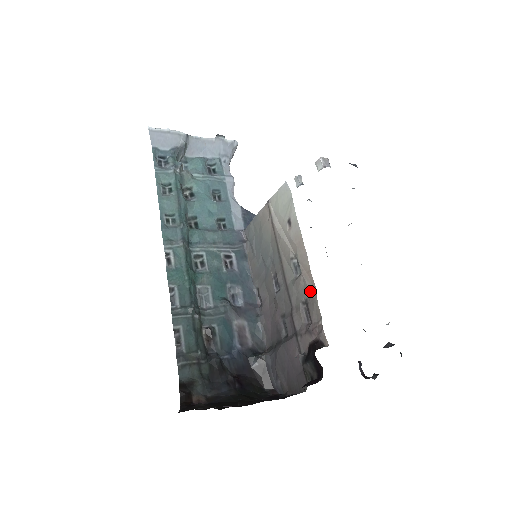
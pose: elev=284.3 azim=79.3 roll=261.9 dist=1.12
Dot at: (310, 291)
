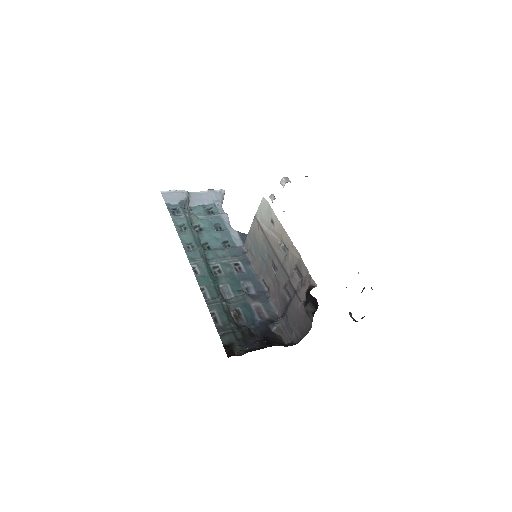
Dot at: (297, 258)
